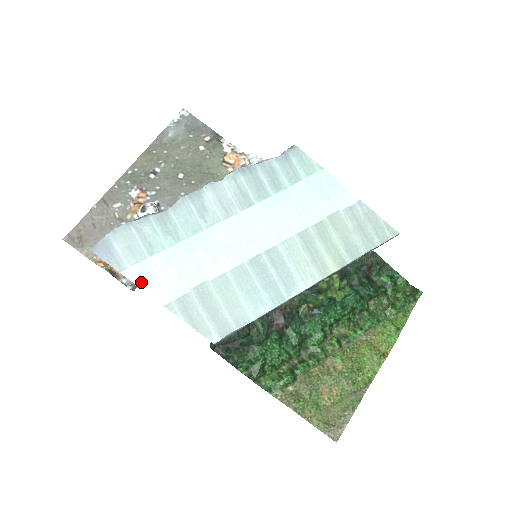
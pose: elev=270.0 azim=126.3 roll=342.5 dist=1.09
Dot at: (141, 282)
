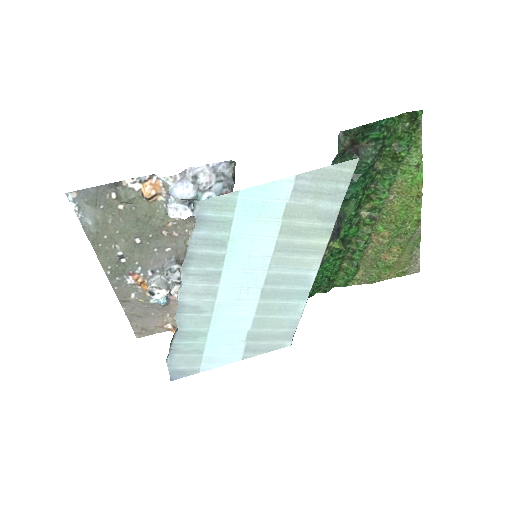
Dot at: (215, 365)
